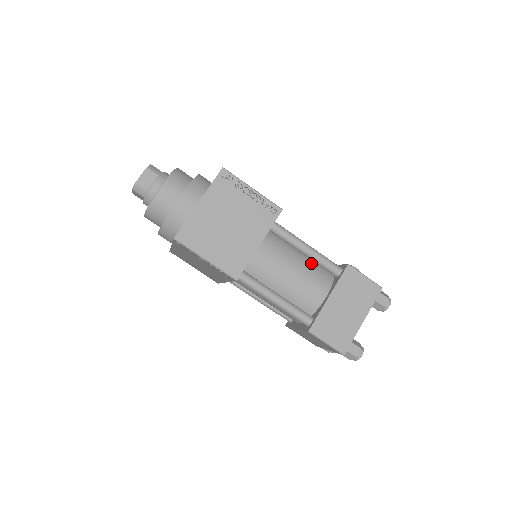
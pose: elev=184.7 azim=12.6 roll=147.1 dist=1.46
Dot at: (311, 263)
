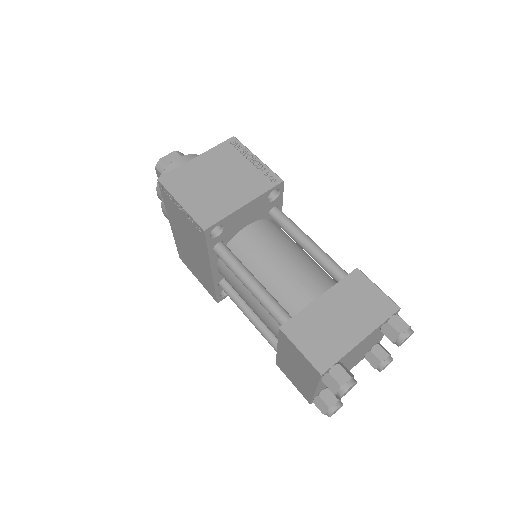
Dot at: (313, 264)
